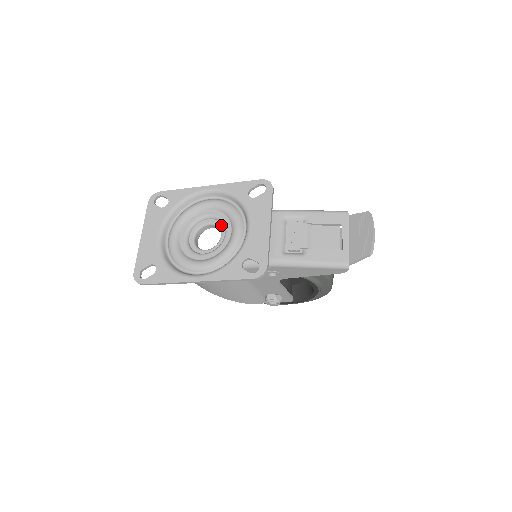
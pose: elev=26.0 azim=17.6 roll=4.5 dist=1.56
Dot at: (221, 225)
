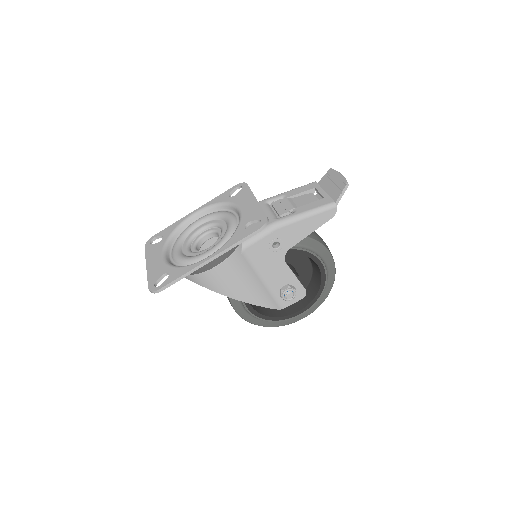
Dot at: (215, 228)
